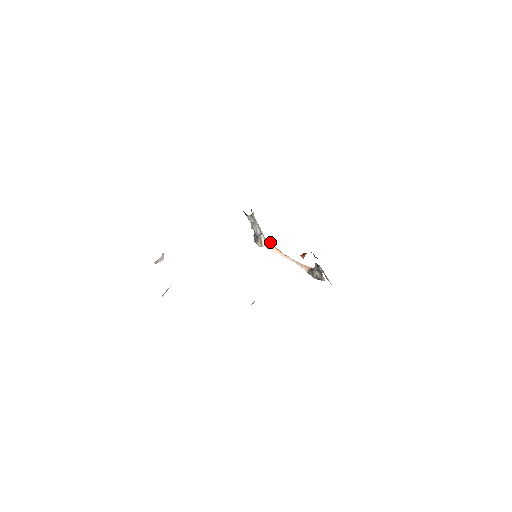
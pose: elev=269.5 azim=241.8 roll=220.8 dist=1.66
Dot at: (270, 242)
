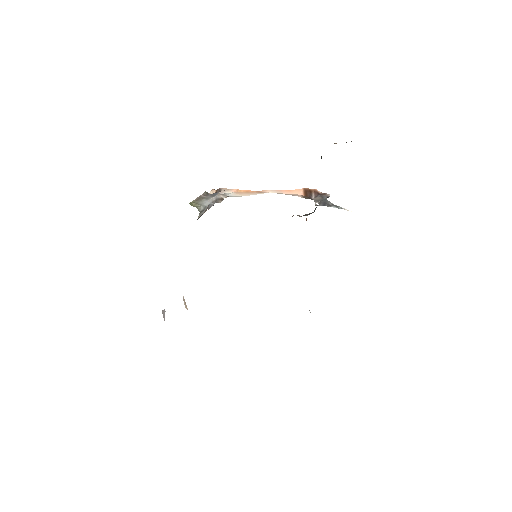
Dot at: (229, 191)
